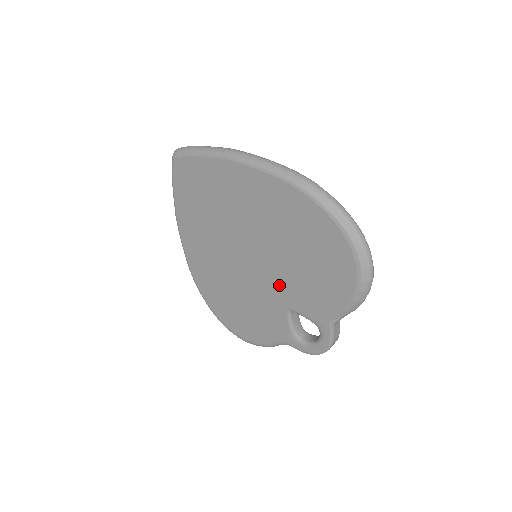
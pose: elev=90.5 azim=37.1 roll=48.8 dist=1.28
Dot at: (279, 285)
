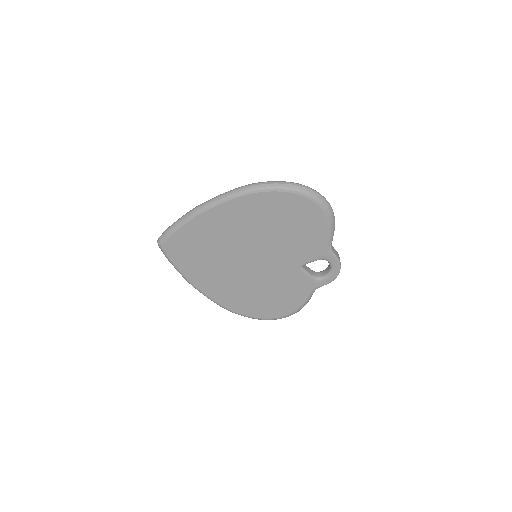
Dot at: (284, 258)
